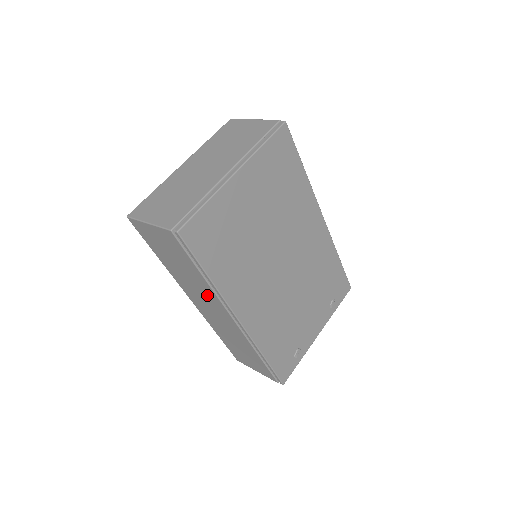
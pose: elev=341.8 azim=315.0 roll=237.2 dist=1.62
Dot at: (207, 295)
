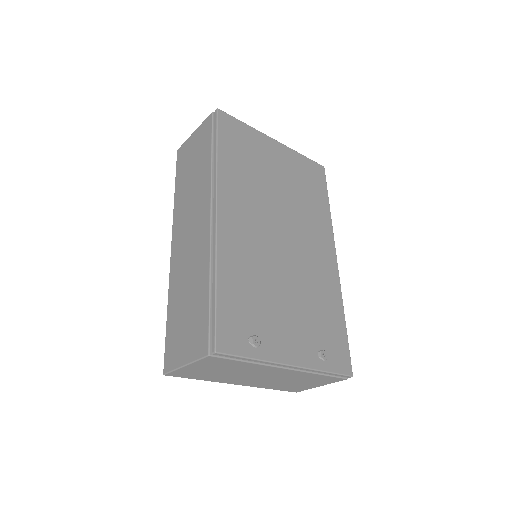
Dot at: (200, 196)
